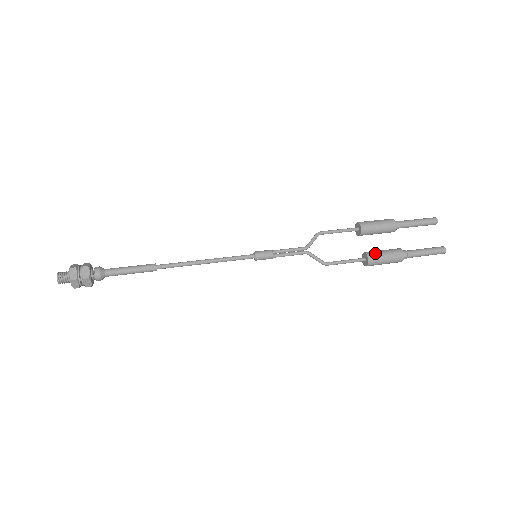
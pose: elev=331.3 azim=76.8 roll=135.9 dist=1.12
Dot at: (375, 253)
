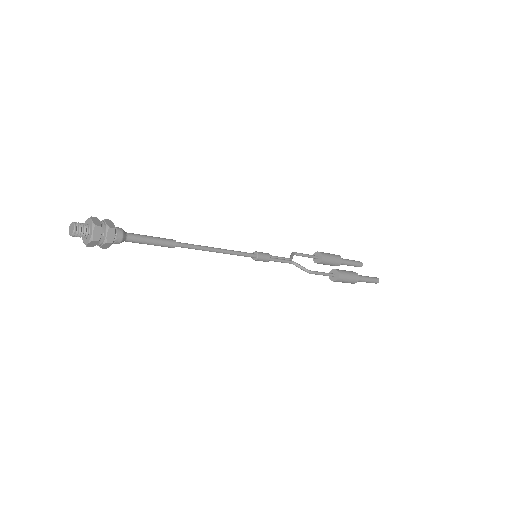
Dot at: occluded
